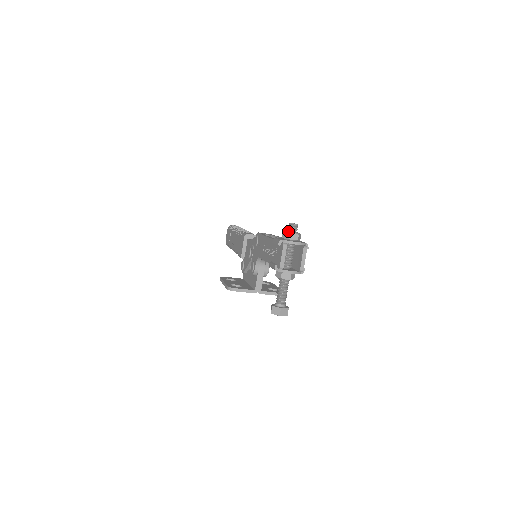
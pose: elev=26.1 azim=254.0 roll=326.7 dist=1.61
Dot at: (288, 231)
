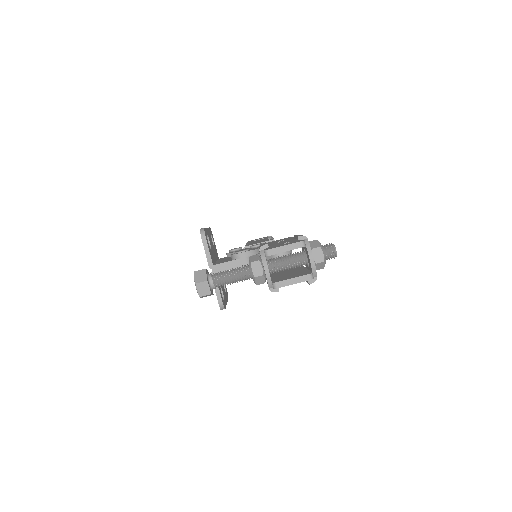
Dot at: (322, 245)
